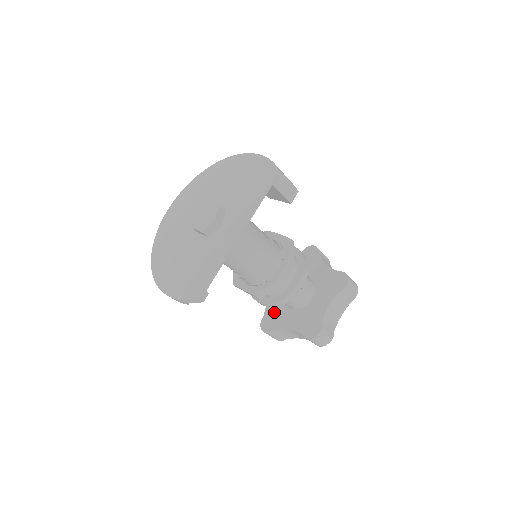
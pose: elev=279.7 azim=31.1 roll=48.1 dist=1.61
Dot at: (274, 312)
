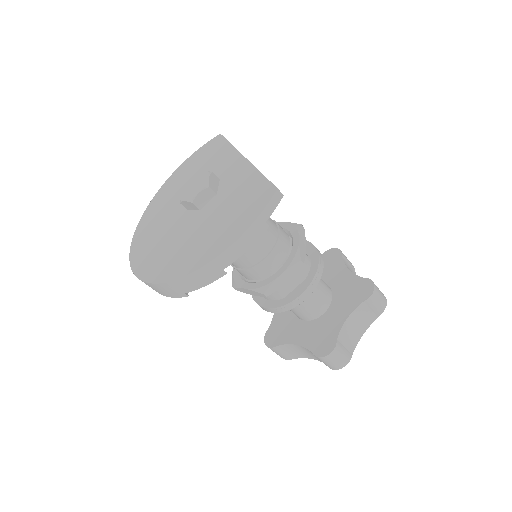
Dot at: (315, 335)
